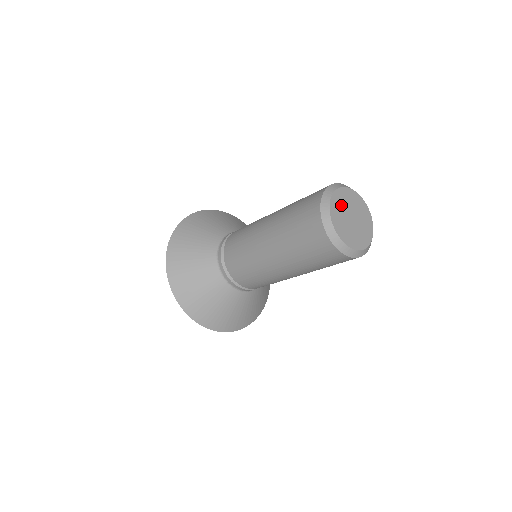
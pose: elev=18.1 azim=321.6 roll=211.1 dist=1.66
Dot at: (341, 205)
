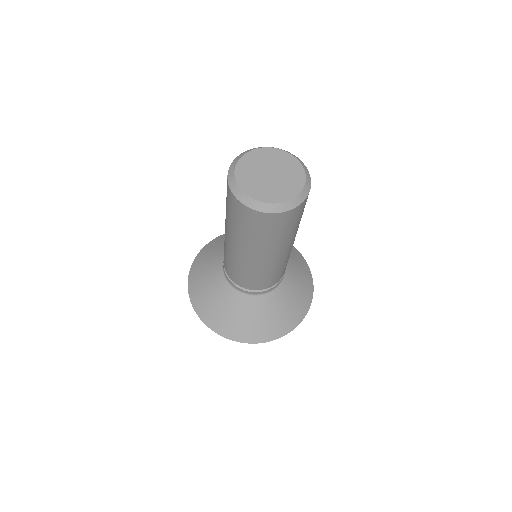
Dot at: (250, 174)
